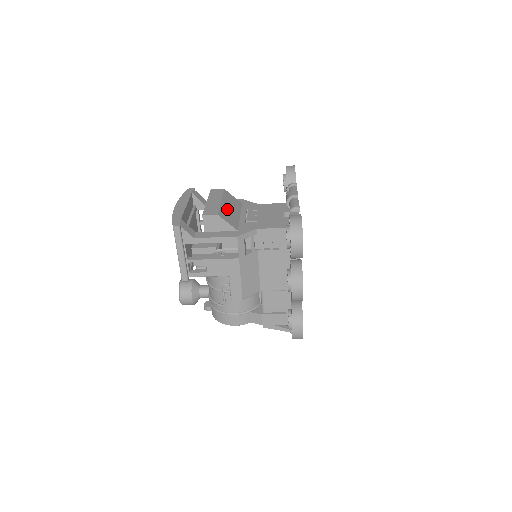
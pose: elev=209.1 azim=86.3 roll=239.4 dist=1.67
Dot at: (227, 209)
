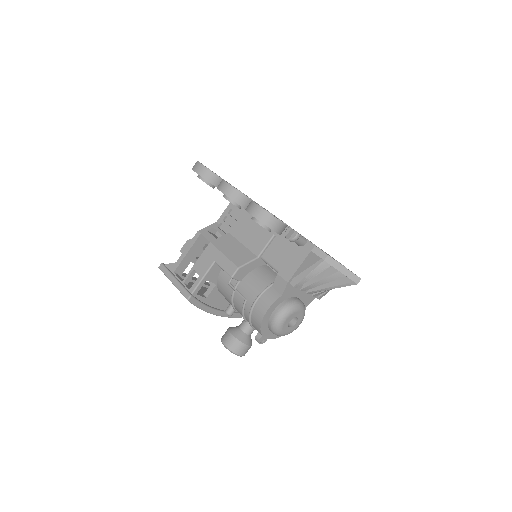
Dot at: occluded
